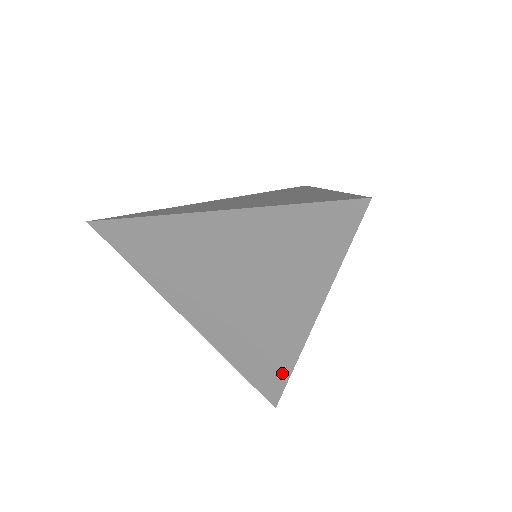
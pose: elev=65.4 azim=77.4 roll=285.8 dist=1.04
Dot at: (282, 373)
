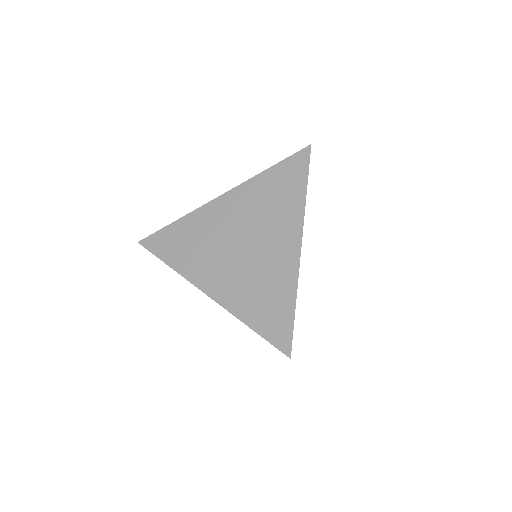
Dot at: (288, 307)
